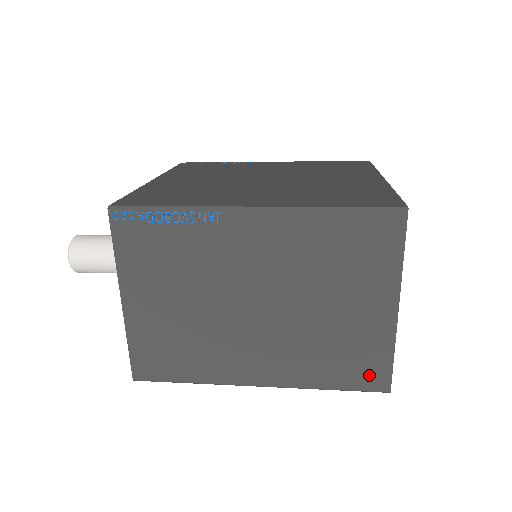
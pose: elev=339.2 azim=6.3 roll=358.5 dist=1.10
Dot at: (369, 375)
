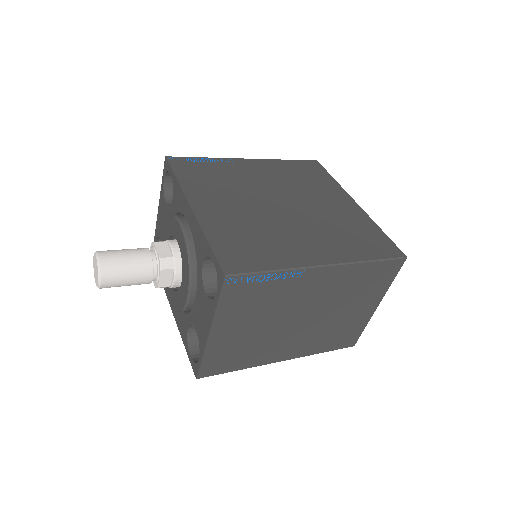
Dot at: (348, 341)
